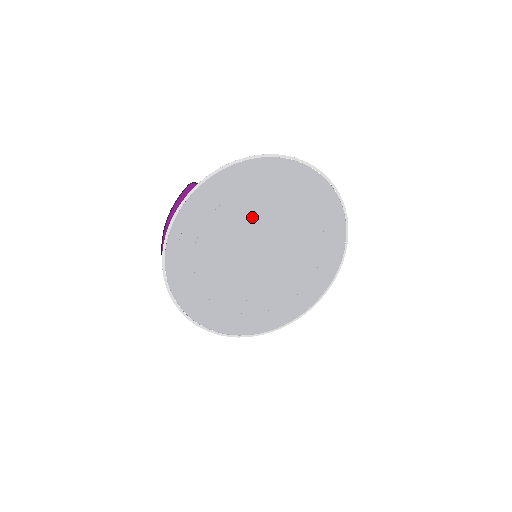
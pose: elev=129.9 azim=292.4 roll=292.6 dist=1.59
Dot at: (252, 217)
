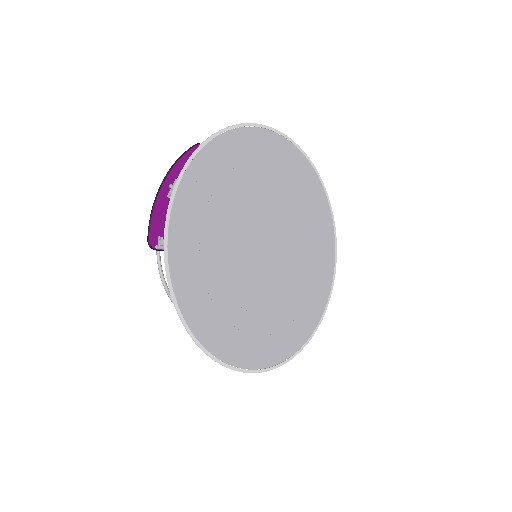
Dot at: (264, 197)
